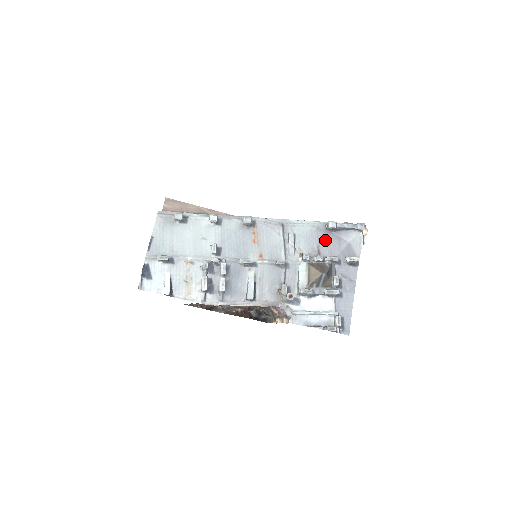
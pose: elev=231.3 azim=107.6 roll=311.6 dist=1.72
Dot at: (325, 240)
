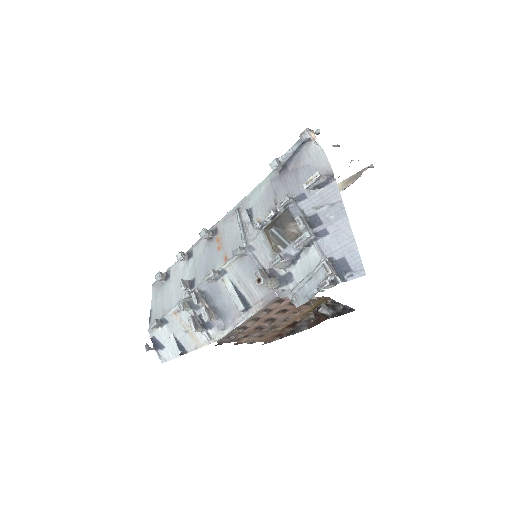
Dot at: (281, 186)
